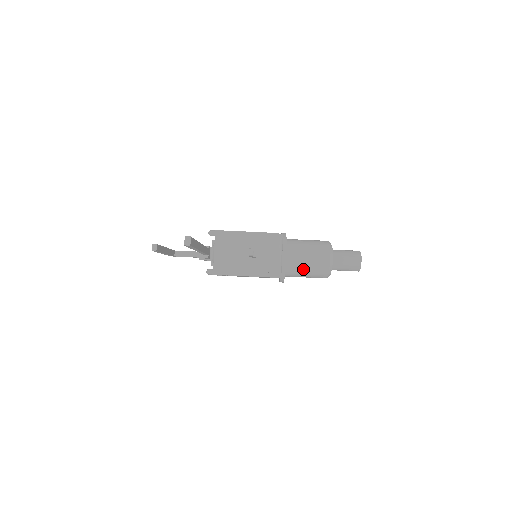
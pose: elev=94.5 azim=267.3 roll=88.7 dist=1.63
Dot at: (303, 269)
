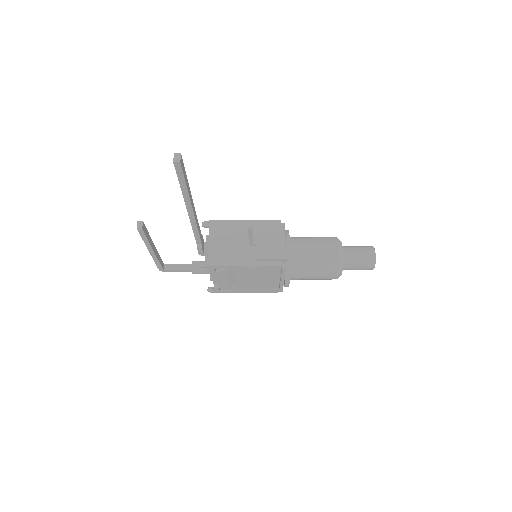
Dot at: (311, 263)
